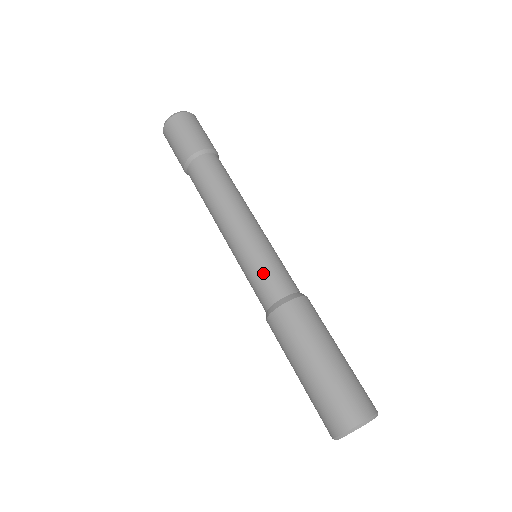
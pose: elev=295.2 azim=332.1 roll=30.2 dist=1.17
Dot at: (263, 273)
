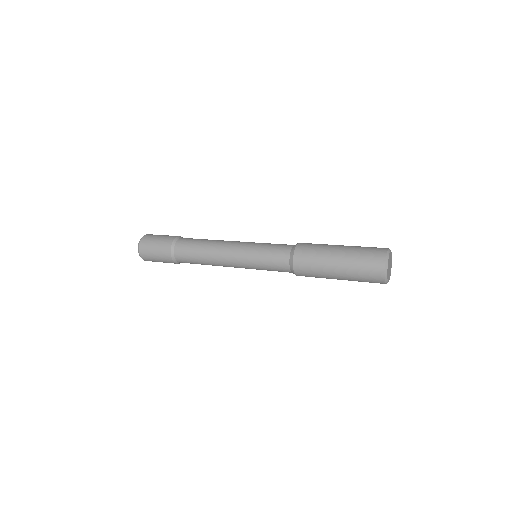
Dot at: (273, 244)
